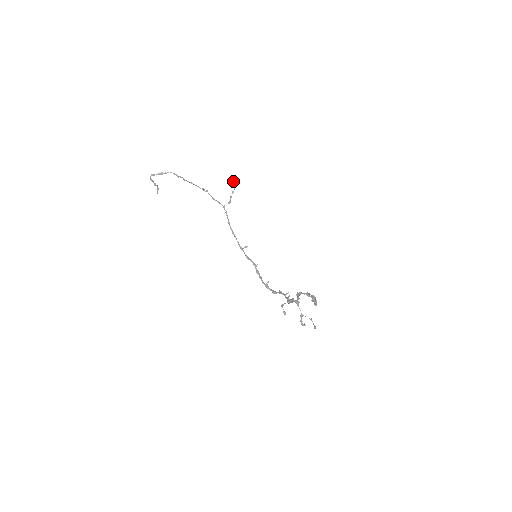
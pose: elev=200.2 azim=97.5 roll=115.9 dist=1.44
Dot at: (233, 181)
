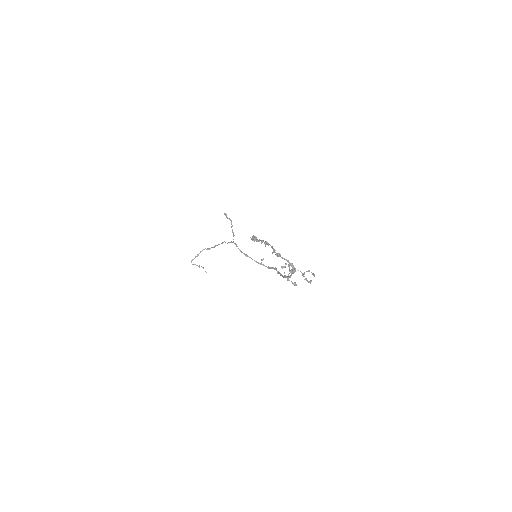
Dot at: occluded
